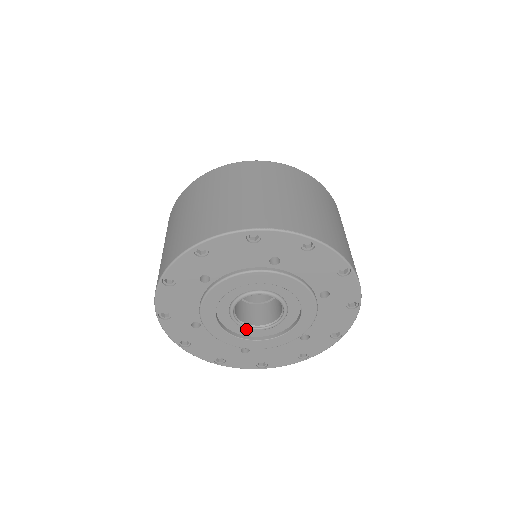
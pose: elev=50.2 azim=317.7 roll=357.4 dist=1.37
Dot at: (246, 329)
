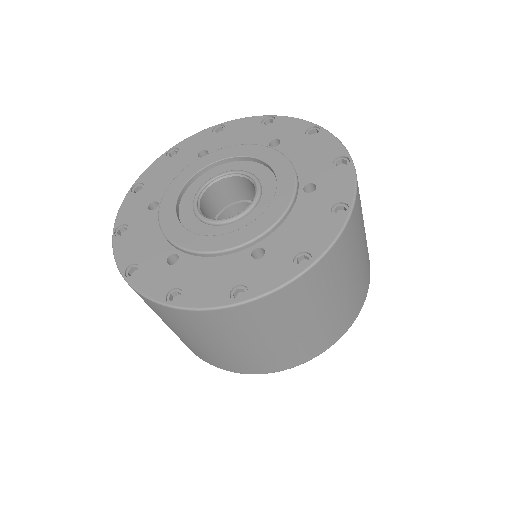
Dot at: (197, 223)
